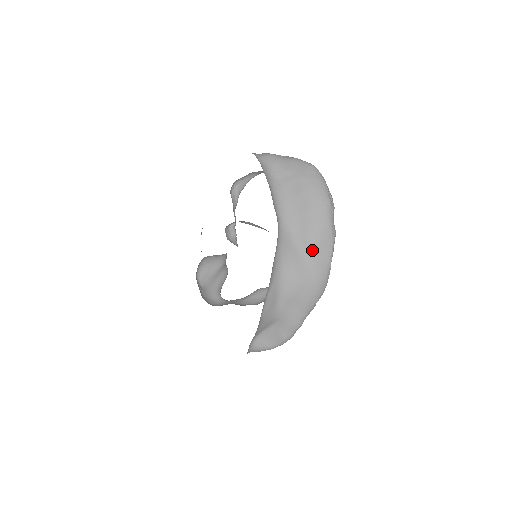
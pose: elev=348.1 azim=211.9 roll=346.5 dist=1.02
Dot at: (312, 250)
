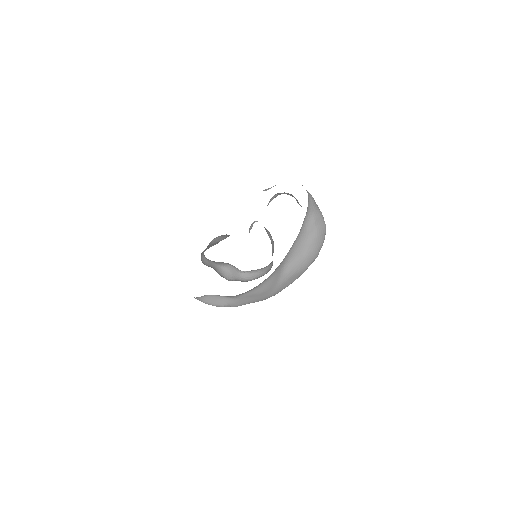
Dot at: (287, 277)
